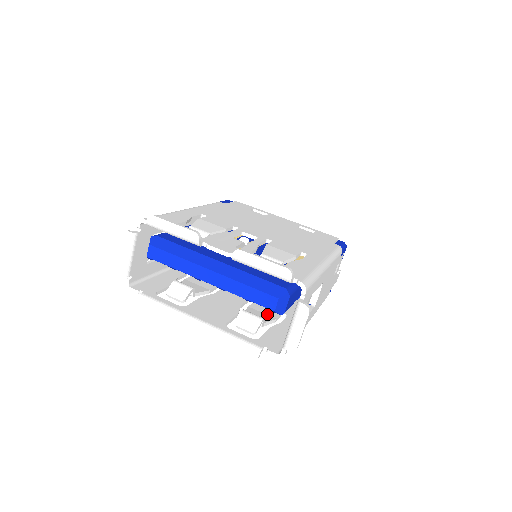
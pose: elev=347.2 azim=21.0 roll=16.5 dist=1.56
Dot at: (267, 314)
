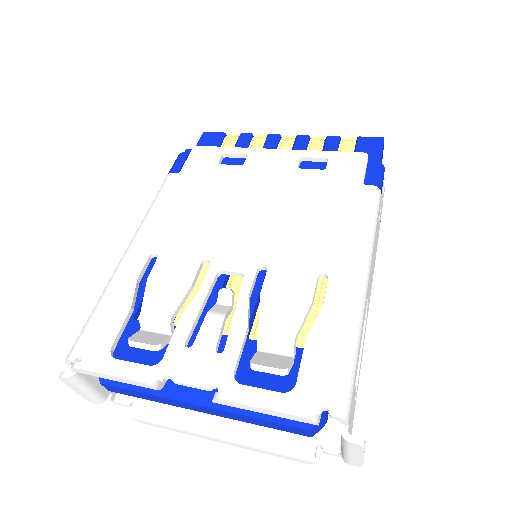
Dot at: occluded
